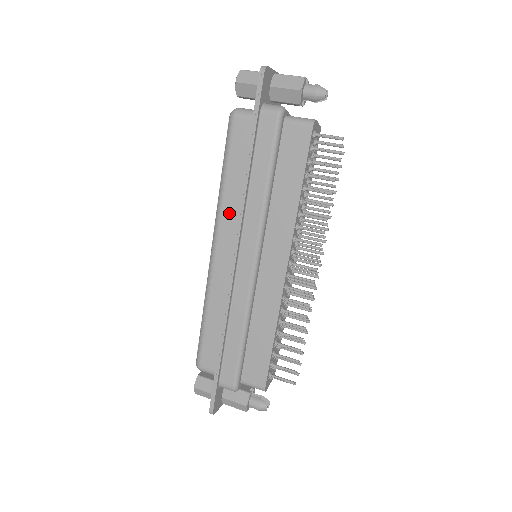
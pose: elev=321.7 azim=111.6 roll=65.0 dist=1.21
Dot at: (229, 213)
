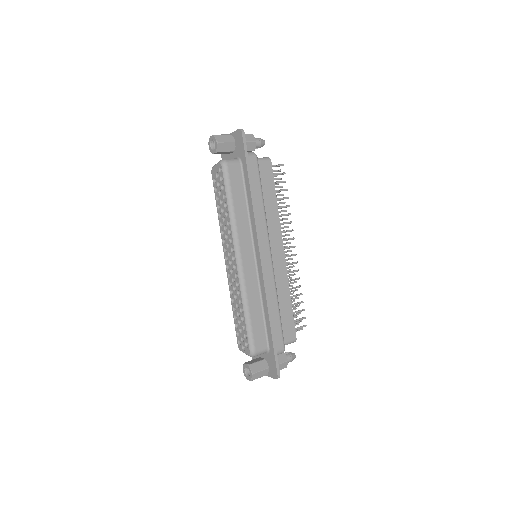
Dot at: (243, 230)
